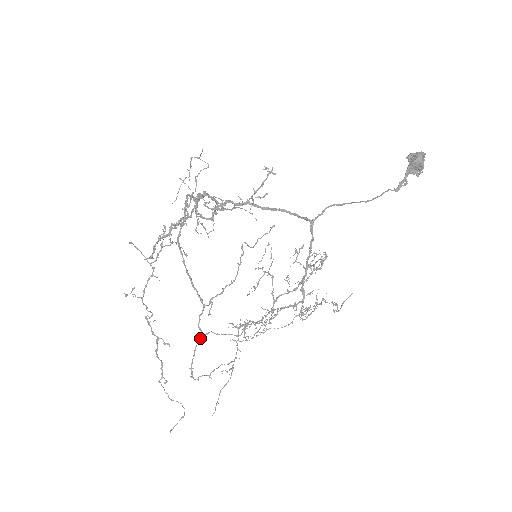
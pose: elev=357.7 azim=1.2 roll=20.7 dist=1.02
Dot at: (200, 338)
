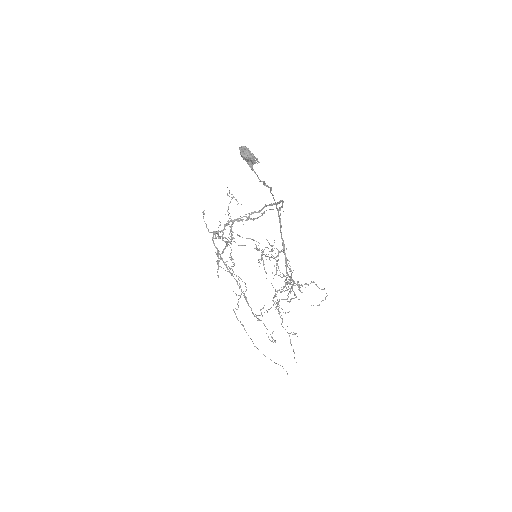
Dot at: (257, 318)
